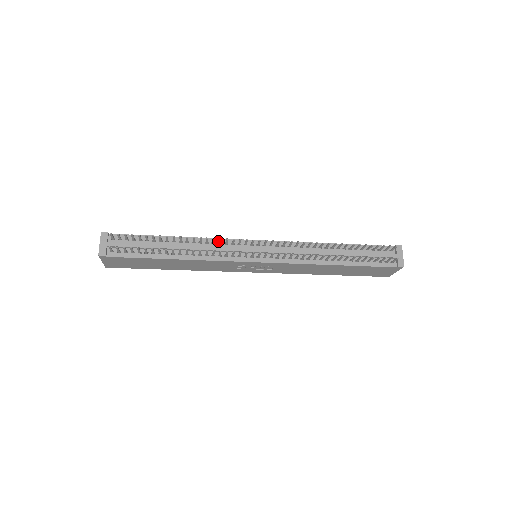
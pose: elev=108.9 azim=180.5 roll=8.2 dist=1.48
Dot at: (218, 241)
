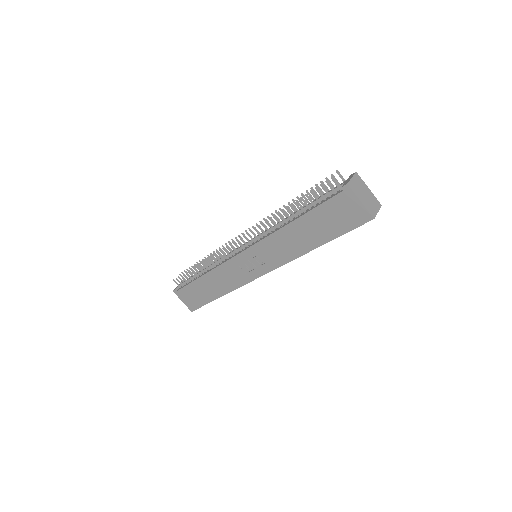
Dot at: occluded
